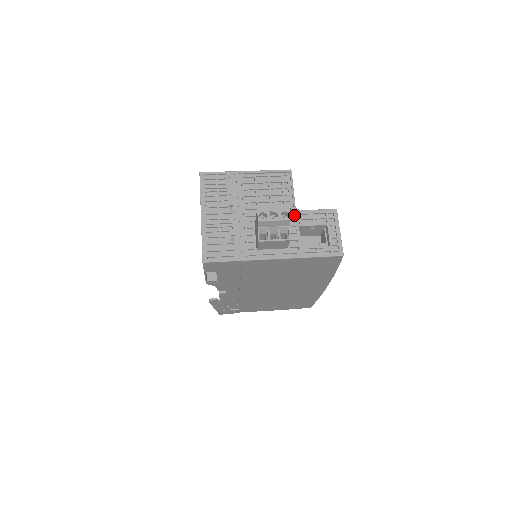
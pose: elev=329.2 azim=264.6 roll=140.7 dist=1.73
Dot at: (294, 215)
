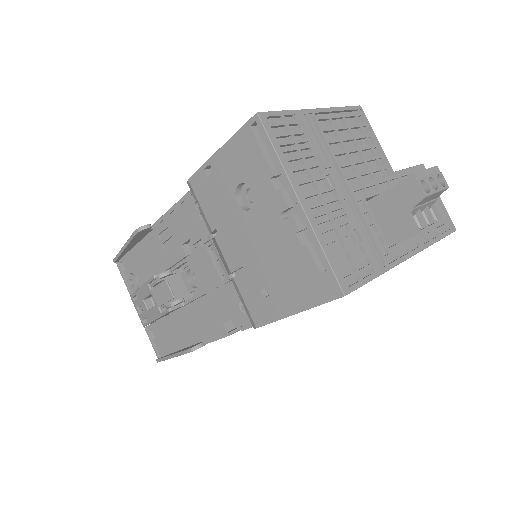
Dot at: (393, 180)
